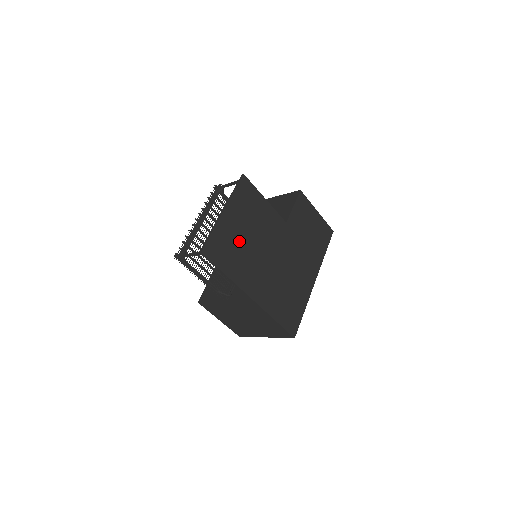
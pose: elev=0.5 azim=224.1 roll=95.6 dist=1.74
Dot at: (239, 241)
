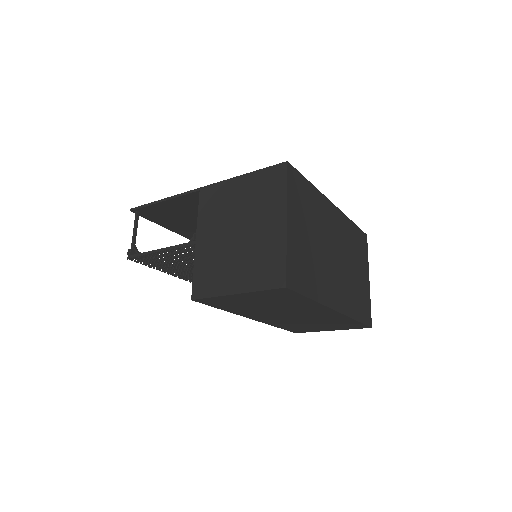
Dot at: (189, 218)
